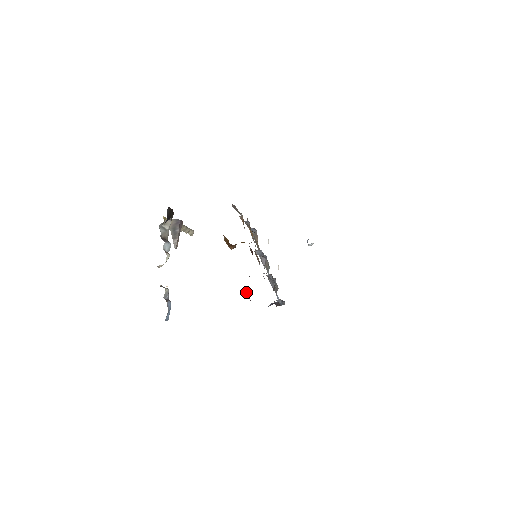
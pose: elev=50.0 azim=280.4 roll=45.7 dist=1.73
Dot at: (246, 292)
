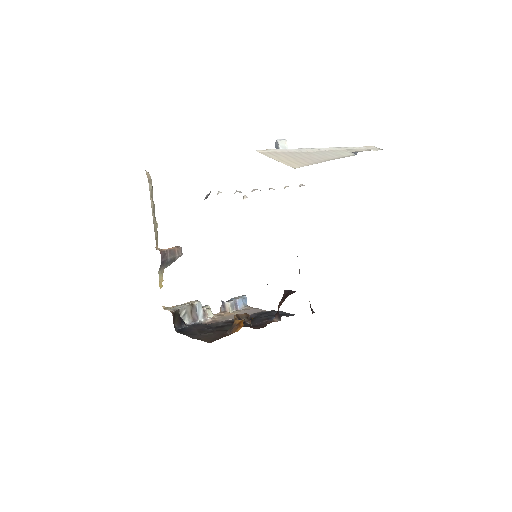
Dot at: occluded
